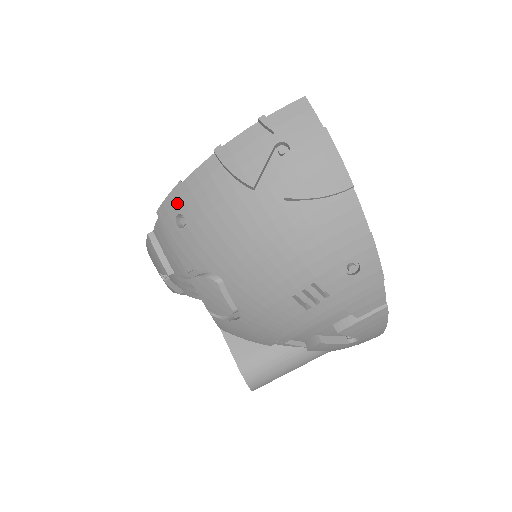
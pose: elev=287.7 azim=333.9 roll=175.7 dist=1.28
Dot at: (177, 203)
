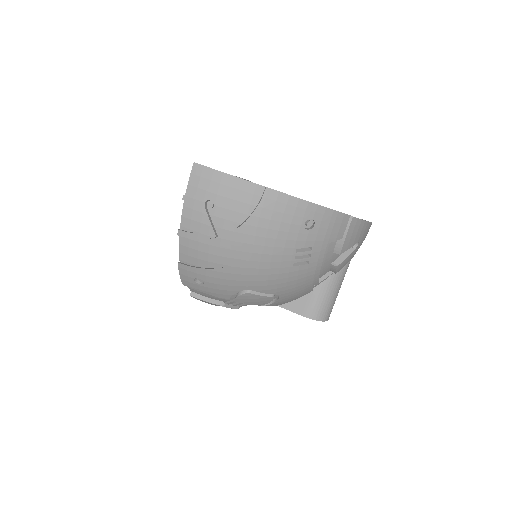
Dot at: (188, 274)
